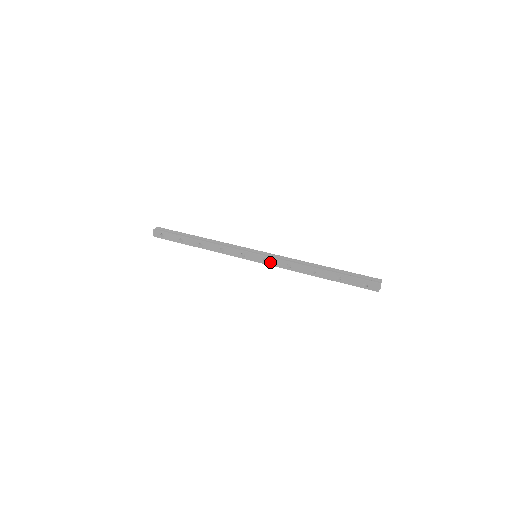
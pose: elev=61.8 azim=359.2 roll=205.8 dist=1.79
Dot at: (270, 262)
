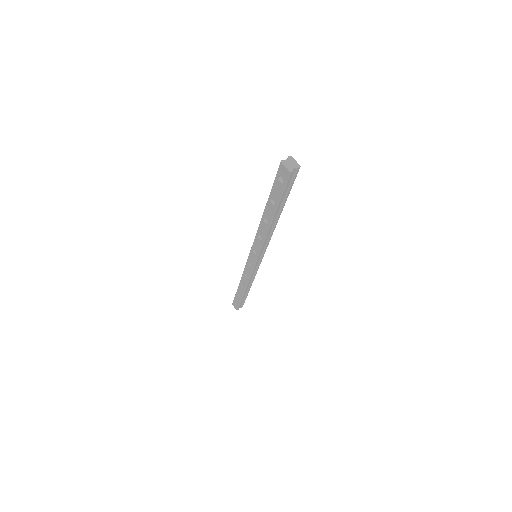
Dot at: (256, 250)
